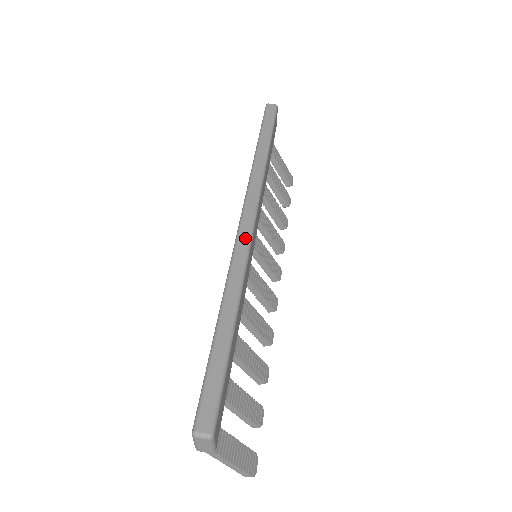
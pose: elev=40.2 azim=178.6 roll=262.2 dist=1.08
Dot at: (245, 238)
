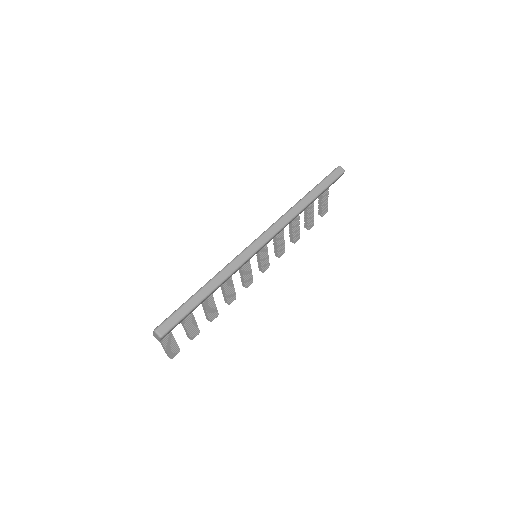
Dot at: (251, 252)
